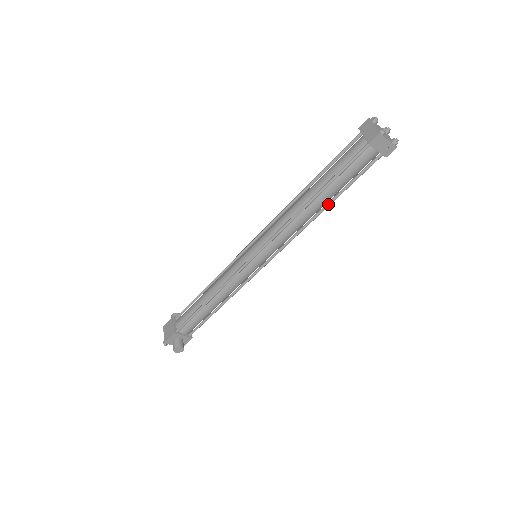
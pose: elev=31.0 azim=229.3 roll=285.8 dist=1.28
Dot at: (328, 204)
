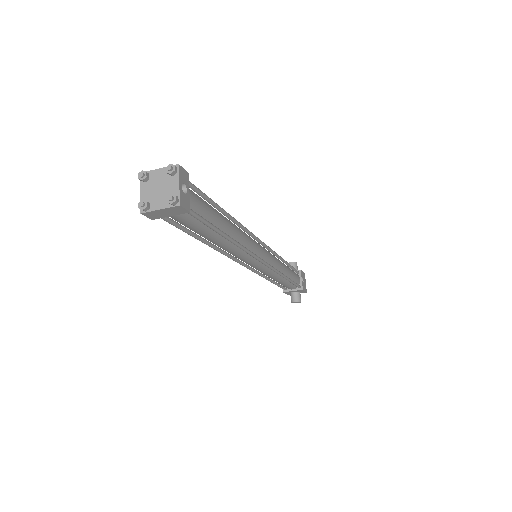
Dot at: (225, 238)
